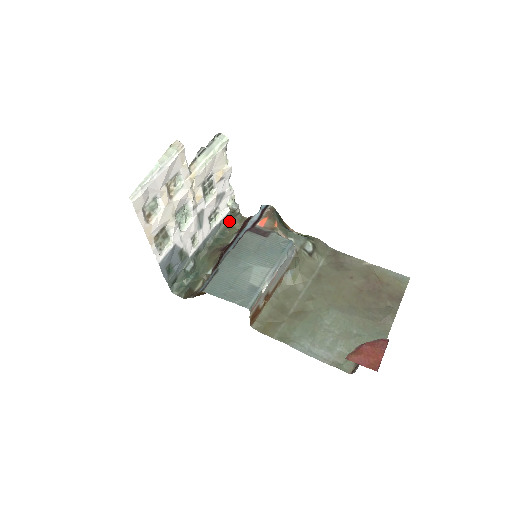
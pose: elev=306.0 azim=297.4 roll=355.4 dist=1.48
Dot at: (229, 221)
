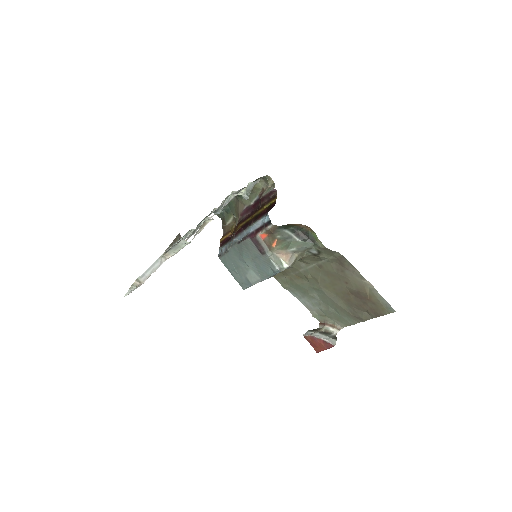
Dot at: occluded
